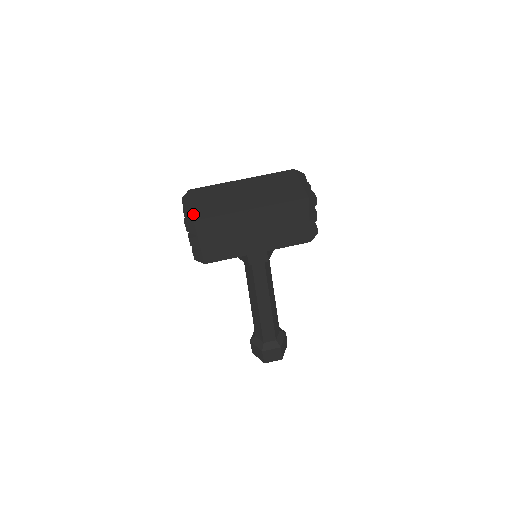
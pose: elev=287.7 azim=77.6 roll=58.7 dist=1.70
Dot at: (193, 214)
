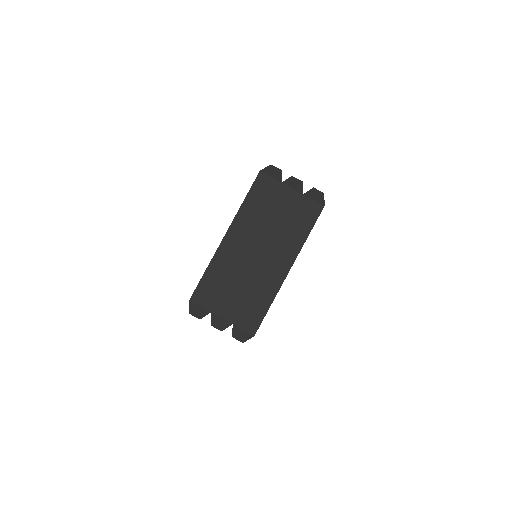
Dot at: (242, 329)
